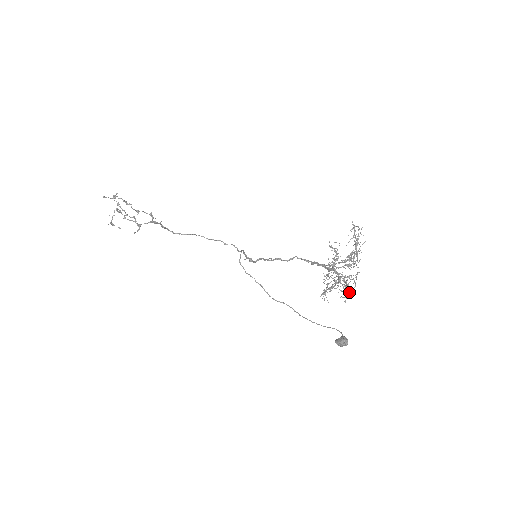
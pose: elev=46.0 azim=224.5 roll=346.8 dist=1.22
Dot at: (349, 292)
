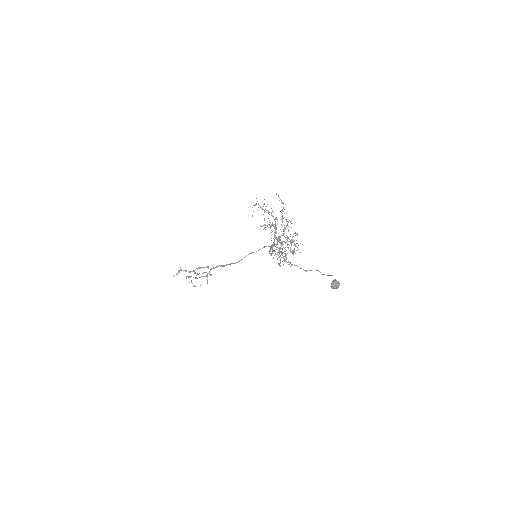
Dot at: (285, 255)
